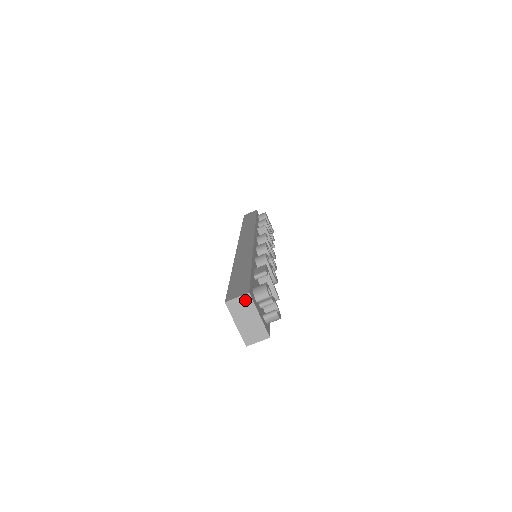
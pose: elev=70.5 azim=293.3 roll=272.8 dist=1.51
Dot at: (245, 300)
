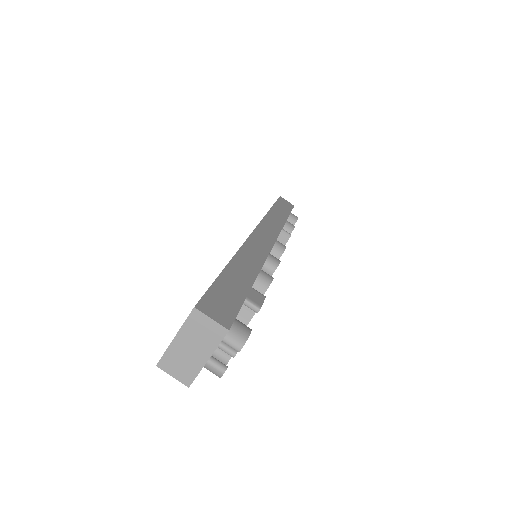
Dot at: (215, 331)
